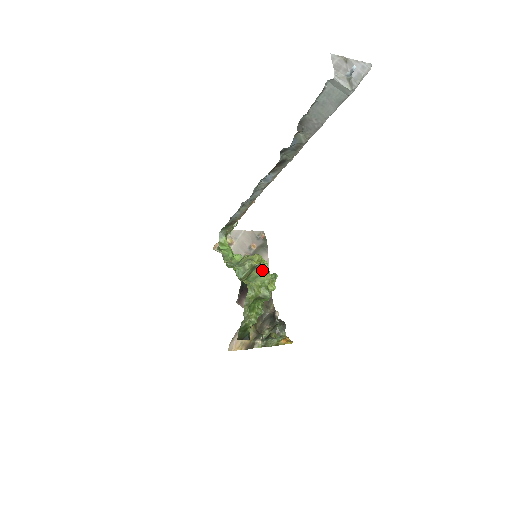
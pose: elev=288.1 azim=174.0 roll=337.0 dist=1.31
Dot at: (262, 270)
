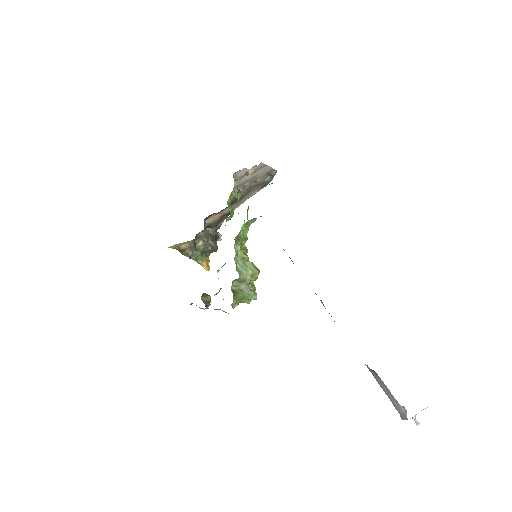
Dot at: (251, 299)
